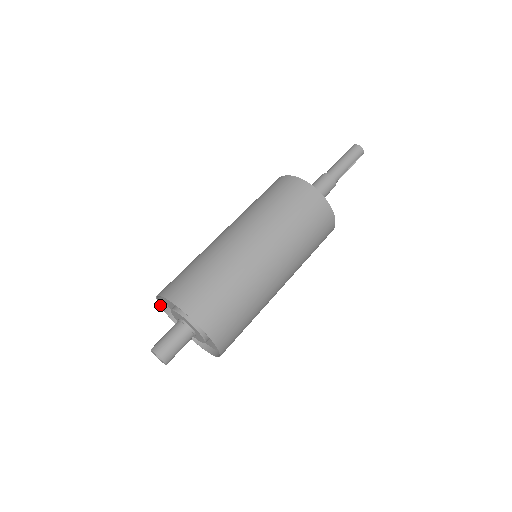
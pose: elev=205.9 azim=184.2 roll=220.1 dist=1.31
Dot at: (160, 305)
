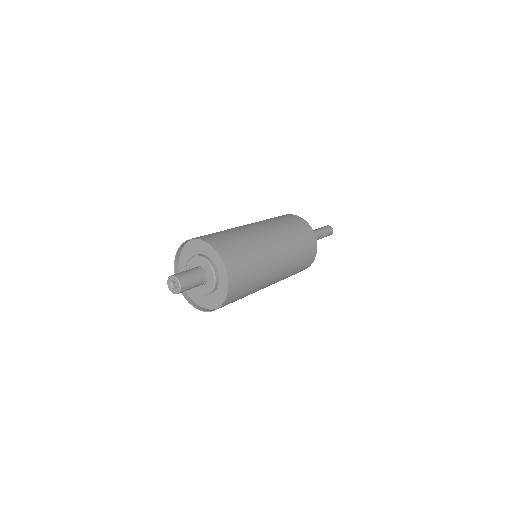
Dot at: occluded
